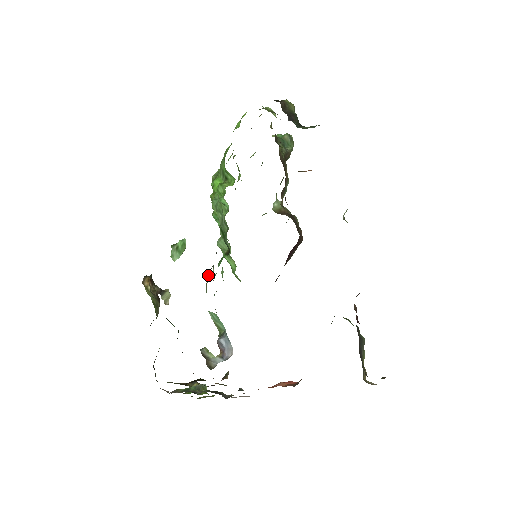
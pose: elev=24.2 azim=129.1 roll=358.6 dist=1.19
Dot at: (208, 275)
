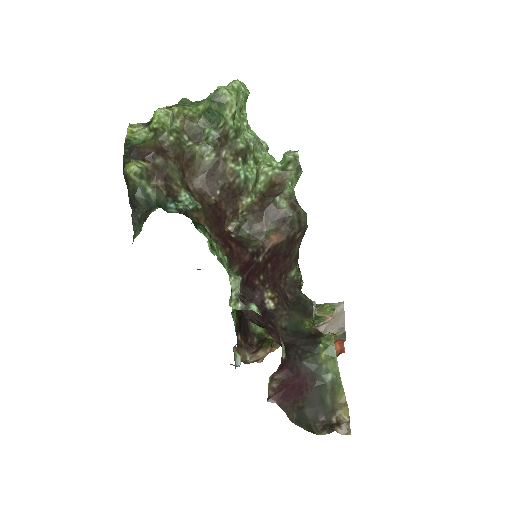
Dot at: occluded
